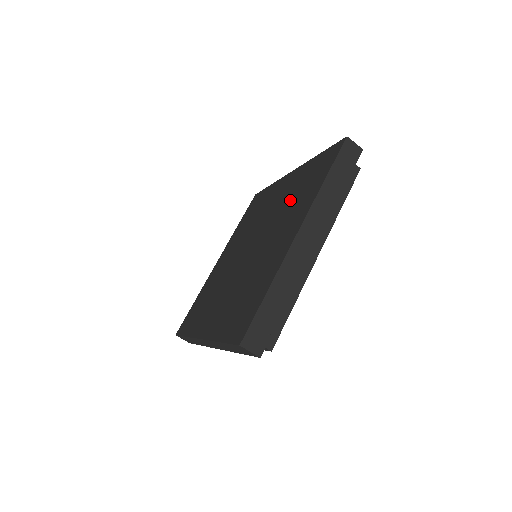
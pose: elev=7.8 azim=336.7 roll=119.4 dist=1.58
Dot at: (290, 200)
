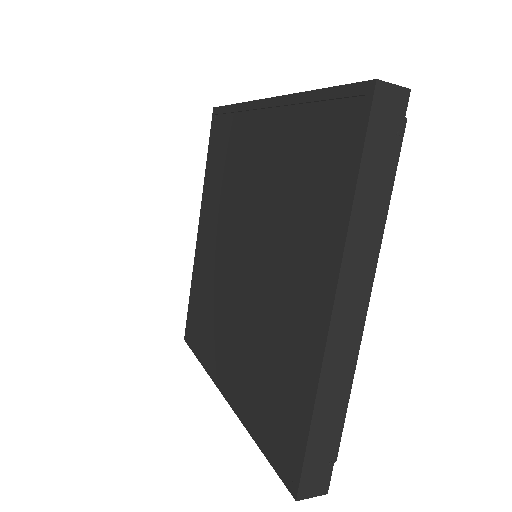
Dot at: (288, 188)
